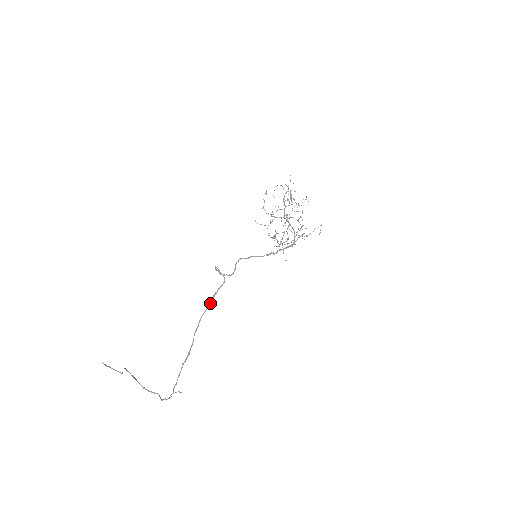
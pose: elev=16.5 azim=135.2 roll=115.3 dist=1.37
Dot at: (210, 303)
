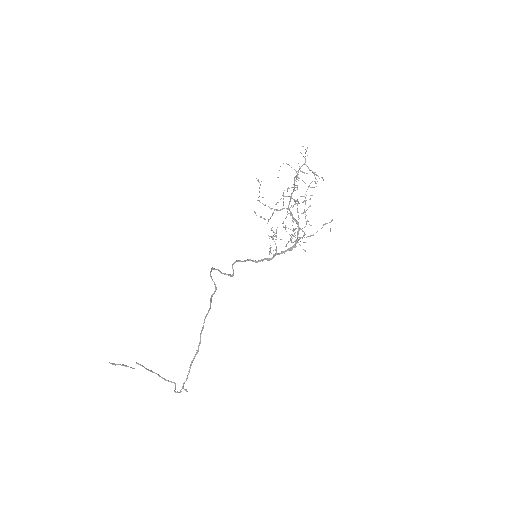
Dot at: (210, 306)
